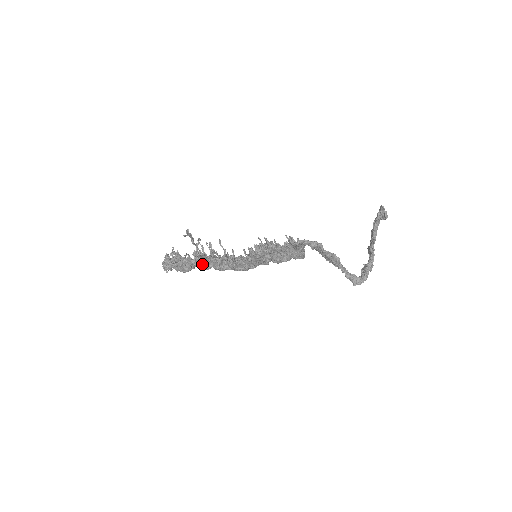
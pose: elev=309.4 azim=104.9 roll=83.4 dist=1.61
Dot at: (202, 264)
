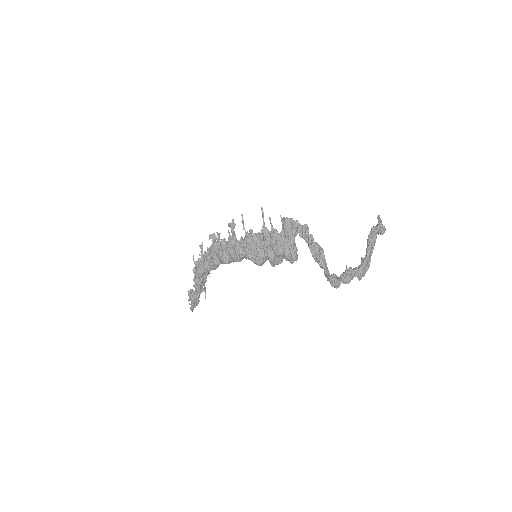
Dot at: (212, 252)
